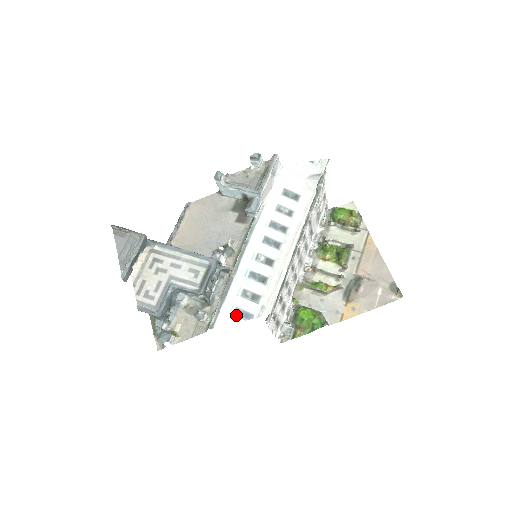
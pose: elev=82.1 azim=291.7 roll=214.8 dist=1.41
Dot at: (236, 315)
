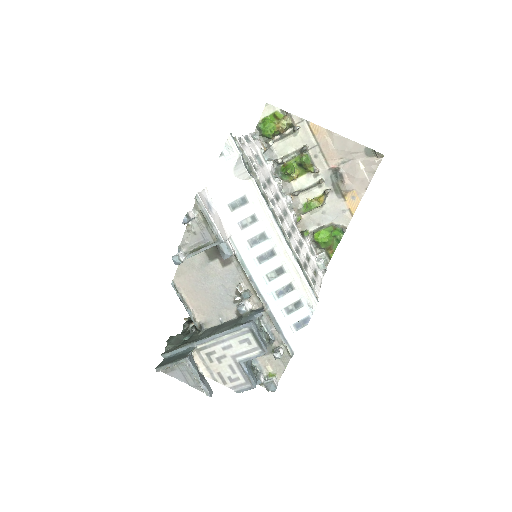
Dot at: (298, 329)
